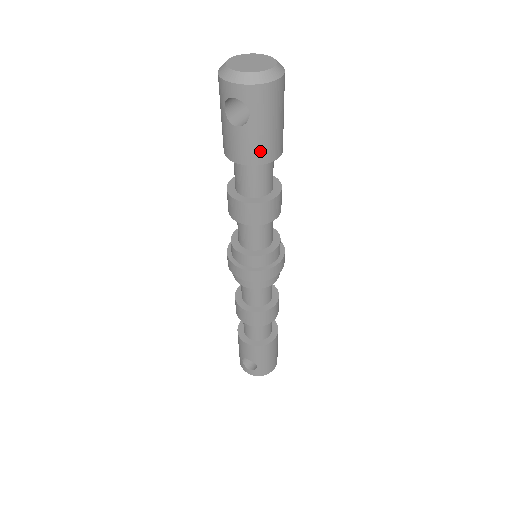
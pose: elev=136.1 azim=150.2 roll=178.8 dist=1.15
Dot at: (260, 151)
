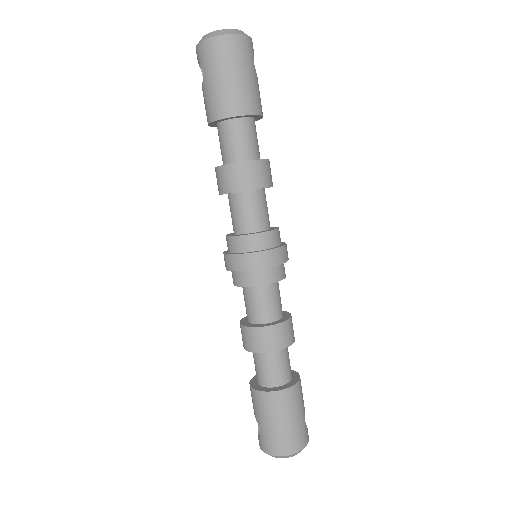
Dot at: (214, 106)
